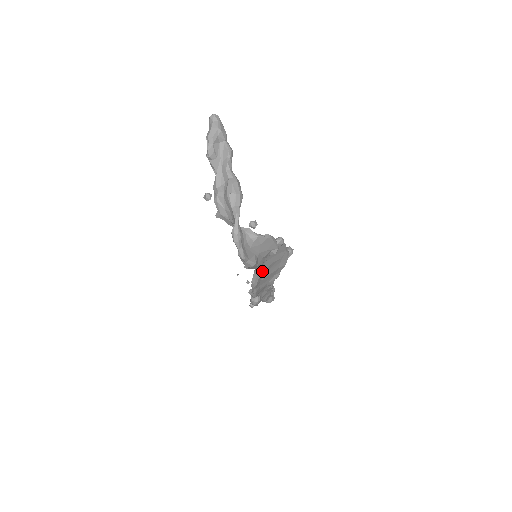
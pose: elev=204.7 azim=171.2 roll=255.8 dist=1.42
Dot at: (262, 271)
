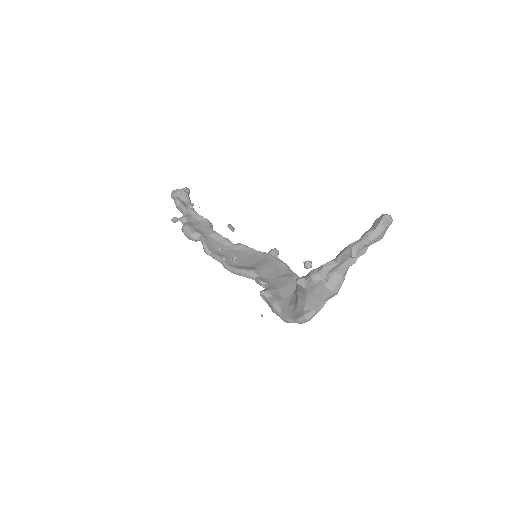
Dot at: occluded
